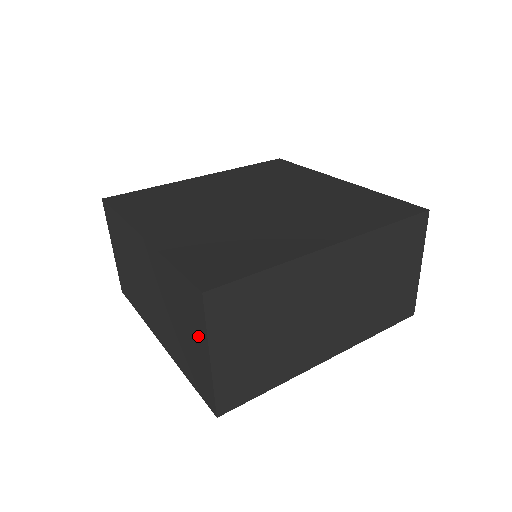
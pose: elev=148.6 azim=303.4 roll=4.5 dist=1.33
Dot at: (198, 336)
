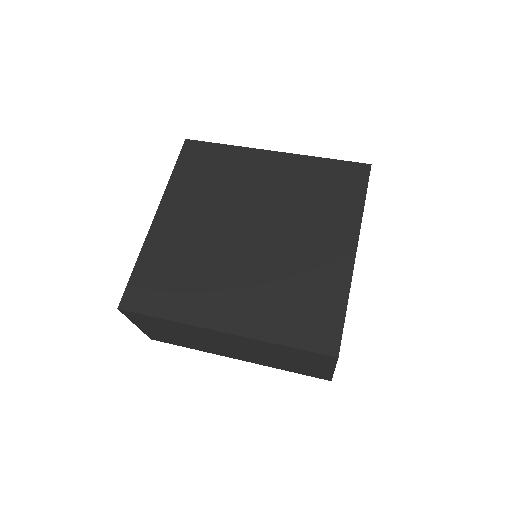
Dot at: occluded
